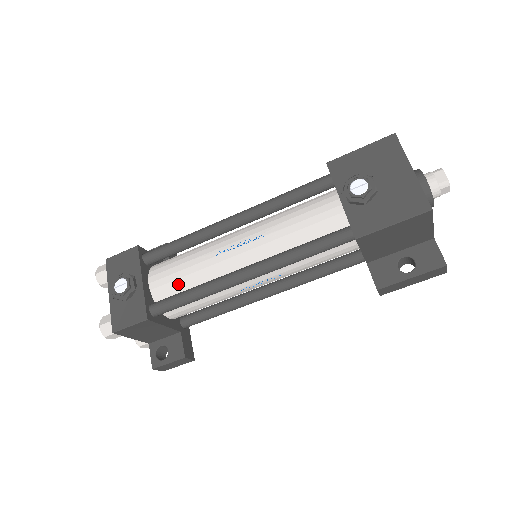
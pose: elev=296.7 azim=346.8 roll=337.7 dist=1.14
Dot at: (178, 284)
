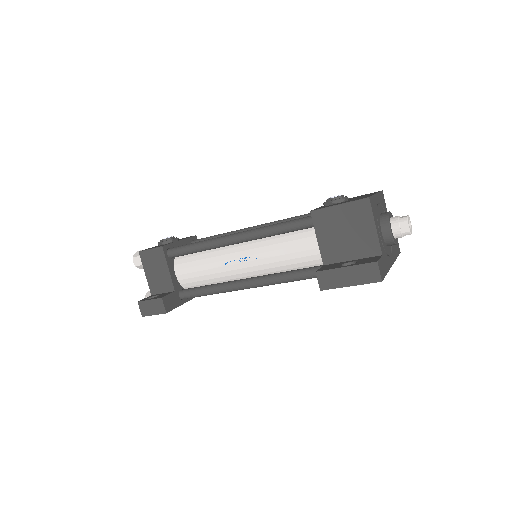
Dot at: occluded
